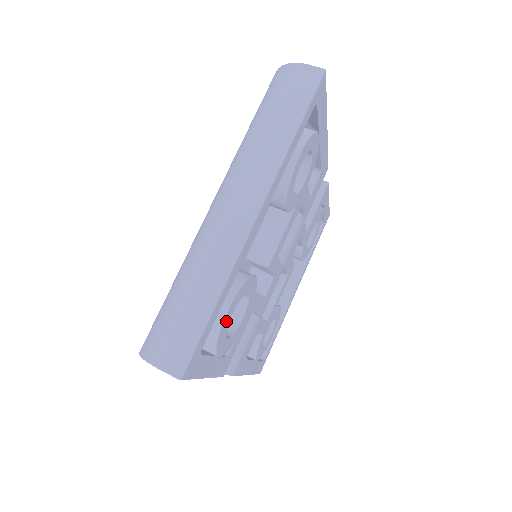
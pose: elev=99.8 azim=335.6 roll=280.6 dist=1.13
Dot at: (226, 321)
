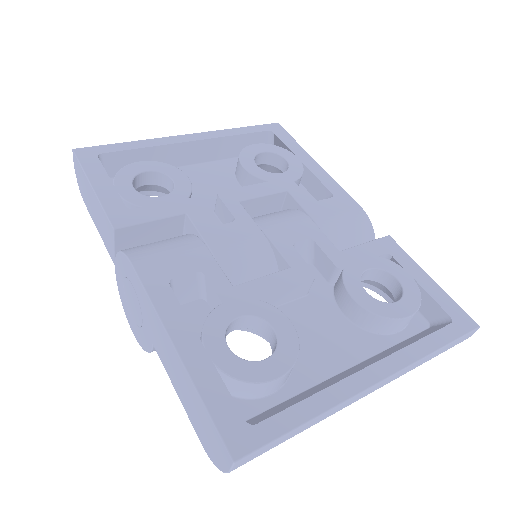
Dot at: (136, 168)
